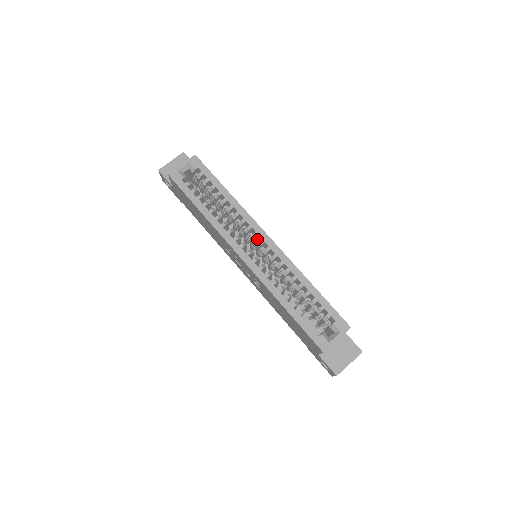
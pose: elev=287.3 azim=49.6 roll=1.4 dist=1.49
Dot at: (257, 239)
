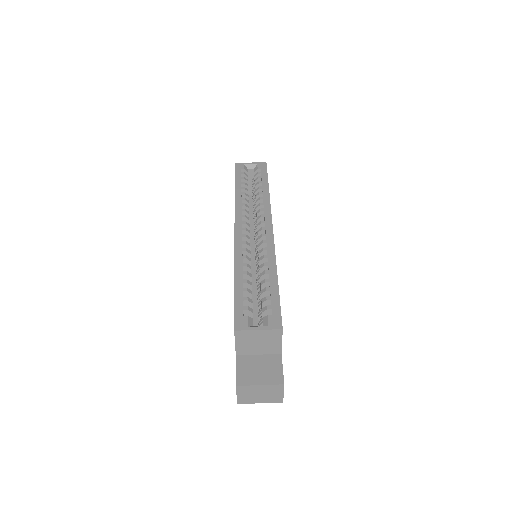
Dot at: occluded
